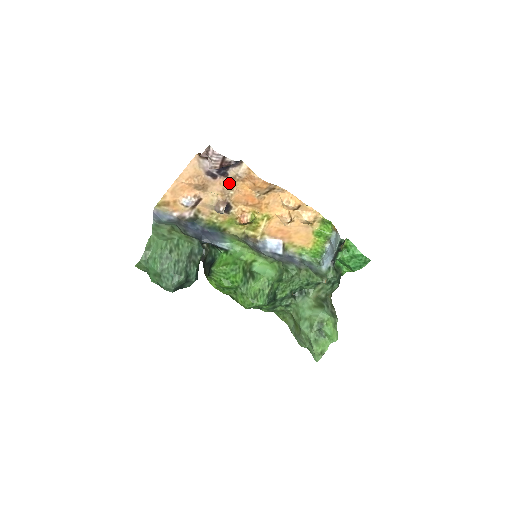
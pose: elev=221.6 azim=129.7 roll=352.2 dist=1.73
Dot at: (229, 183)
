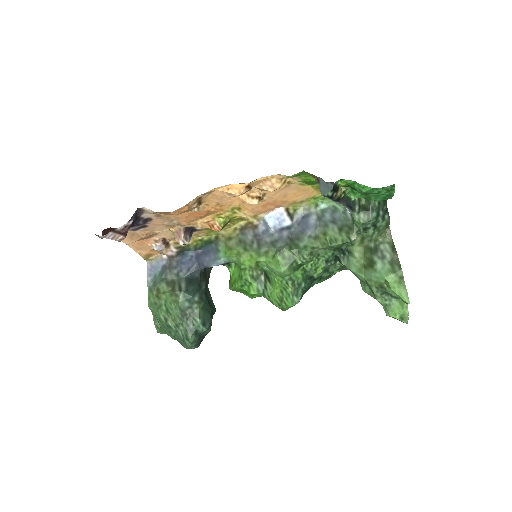
Dot at: (161, 220)
